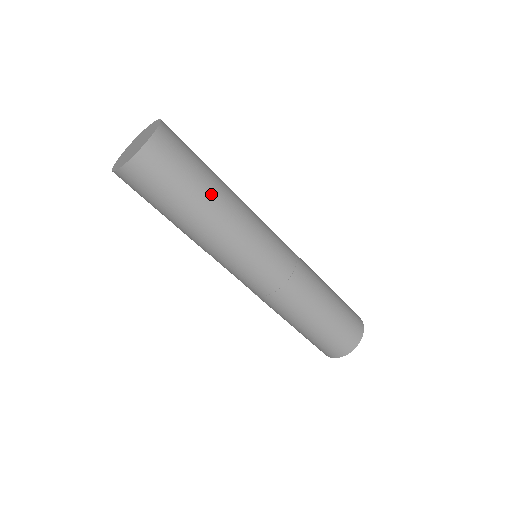
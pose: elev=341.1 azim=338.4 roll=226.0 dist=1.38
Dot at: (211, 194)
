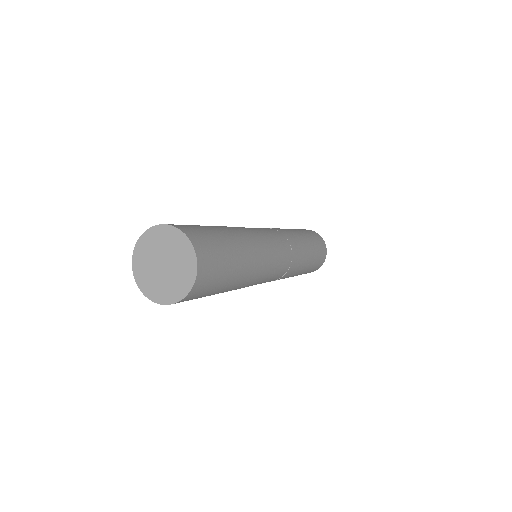
Dot at: (242, 258)
